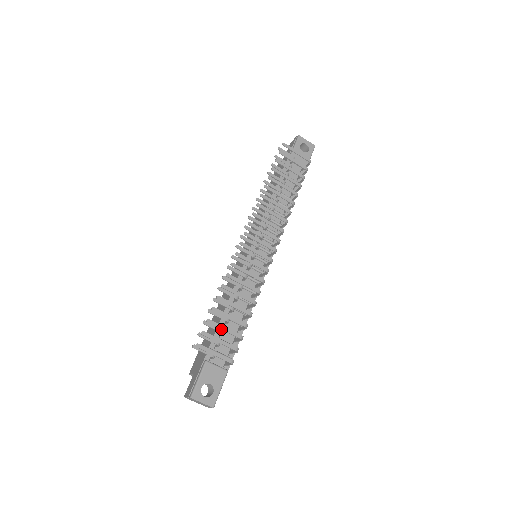
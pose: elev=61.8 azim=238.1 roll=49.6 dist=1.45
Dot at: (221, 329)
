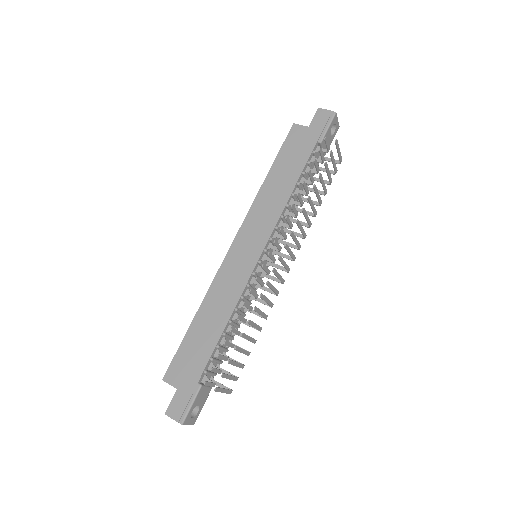
Dot at: occluded
